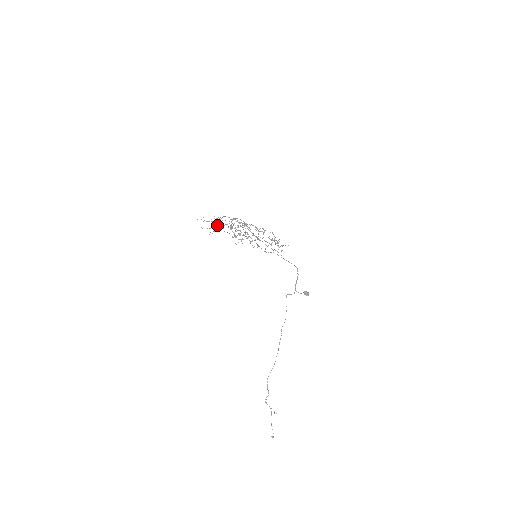
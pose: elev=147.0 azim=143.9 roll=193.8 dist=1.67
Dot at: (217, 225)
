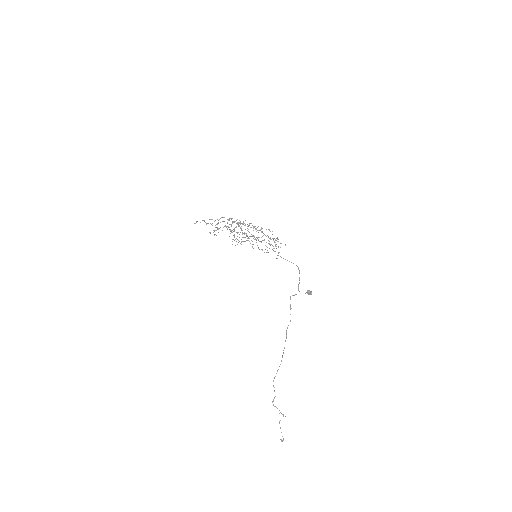
Dot at: occluded
